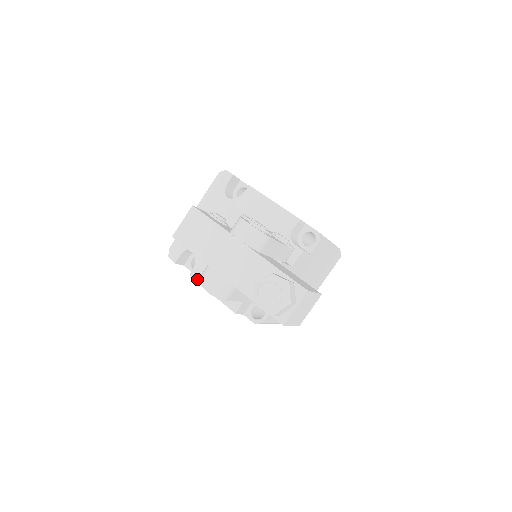
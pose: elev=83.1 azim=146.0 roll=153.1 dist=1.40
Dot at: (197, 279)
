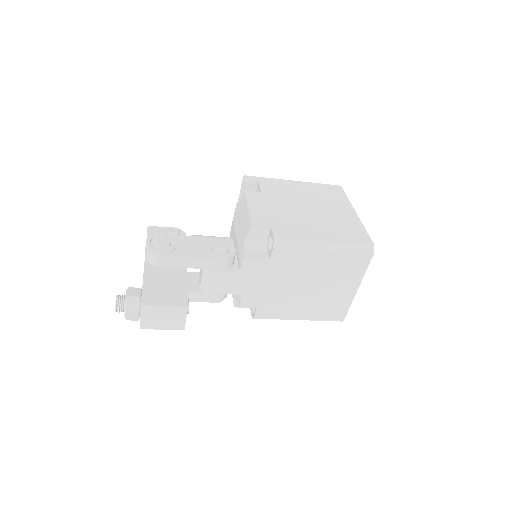
Dot at: occluded
